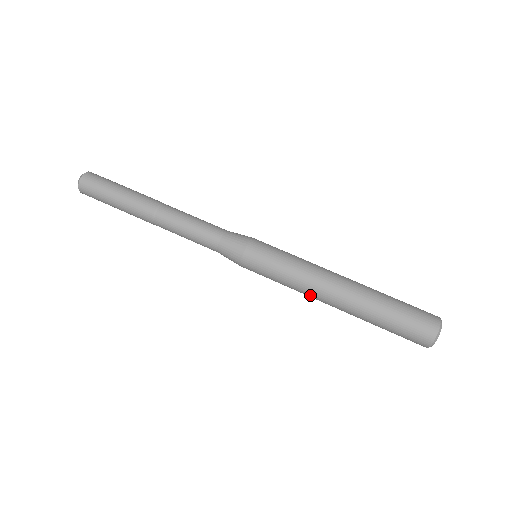
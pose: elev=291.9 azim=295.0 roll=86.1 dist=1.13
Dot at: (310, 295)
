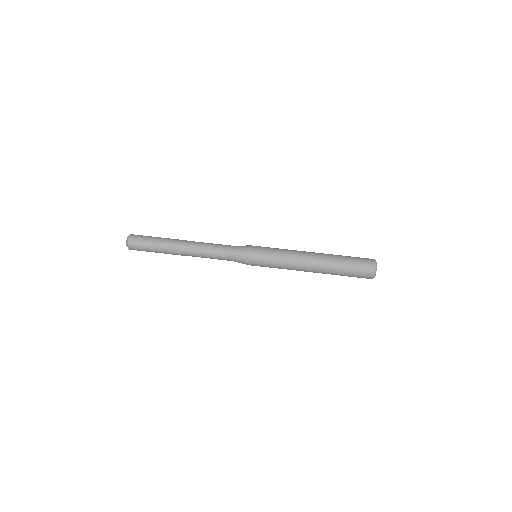
Dot at: (296, 270)
